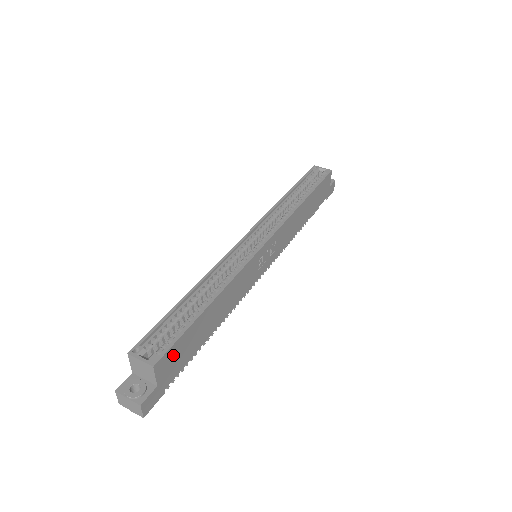
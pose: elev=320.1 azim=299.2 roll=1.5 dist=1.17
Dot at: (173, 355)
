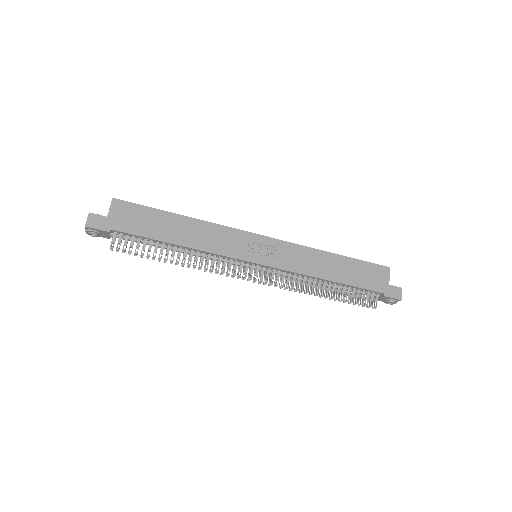
Dot at: (130, 211)
